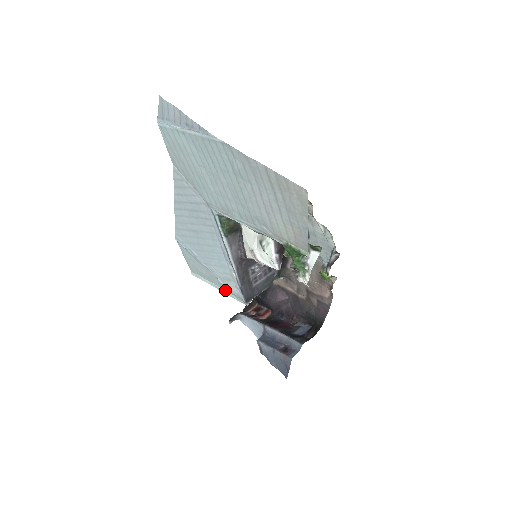
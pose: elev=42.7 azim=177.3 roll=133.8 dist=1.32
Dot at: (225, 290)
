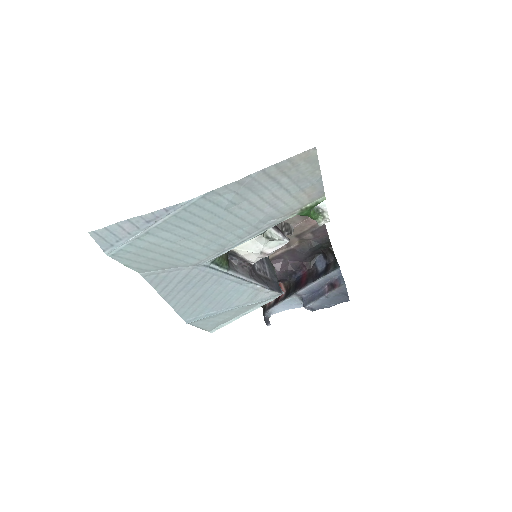
Dot at: (255, 307)
